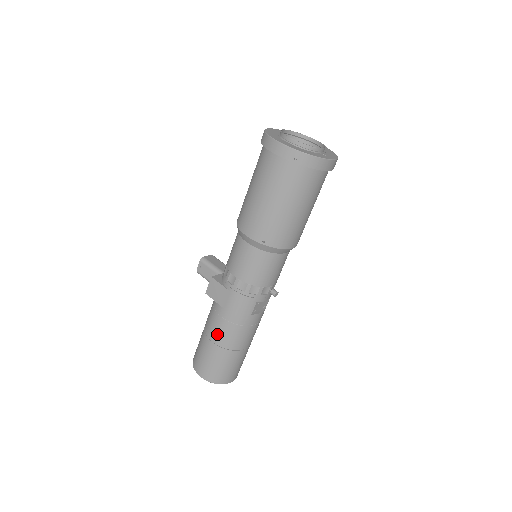
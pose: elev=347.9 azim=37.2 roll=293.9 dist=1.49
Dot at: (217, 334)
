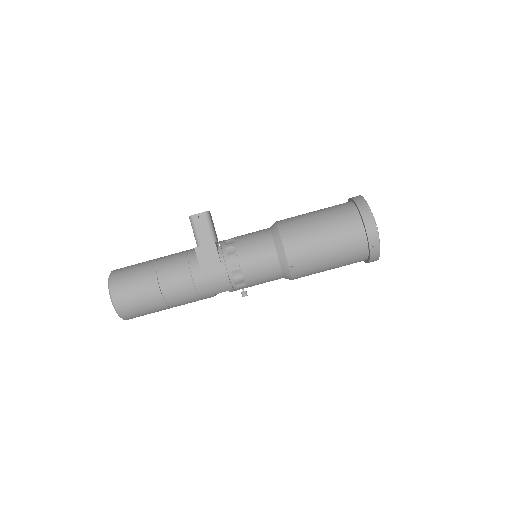
Dot at: (172, 286)
